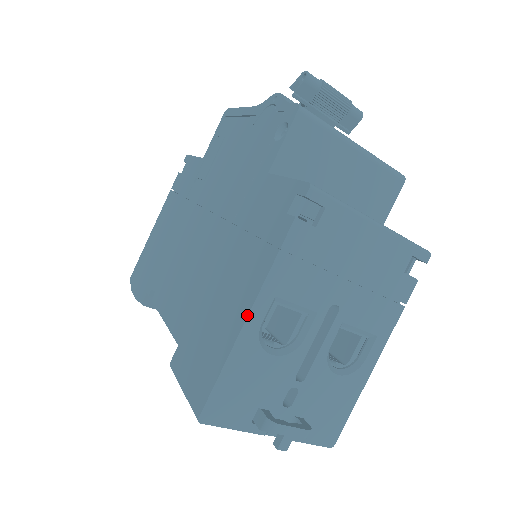
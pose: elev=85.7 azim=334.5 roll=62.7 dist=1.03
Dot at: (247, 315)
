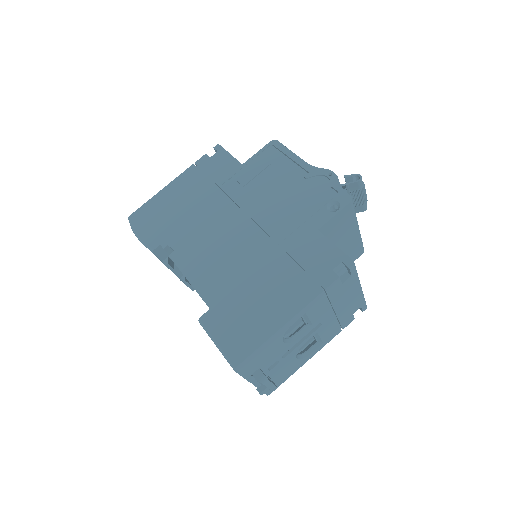
Dot at: (290, 319)
